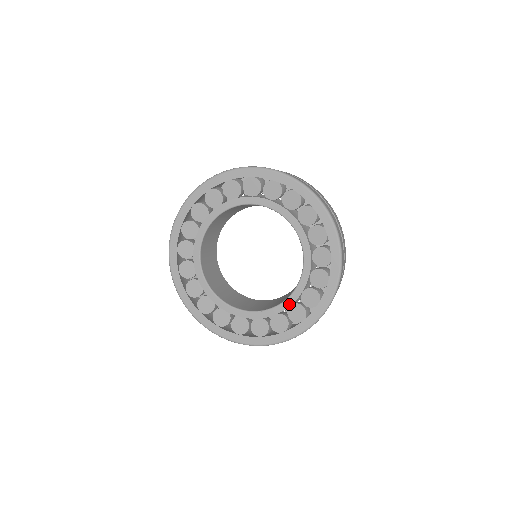
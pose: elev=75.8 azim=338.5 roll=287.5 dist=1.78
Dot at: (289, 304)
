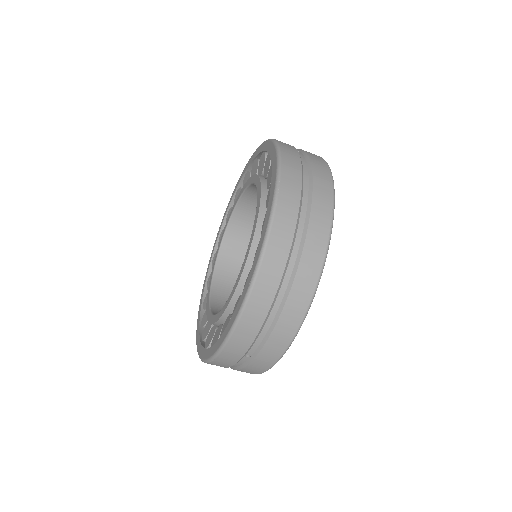
Dot at: (241, 273)
